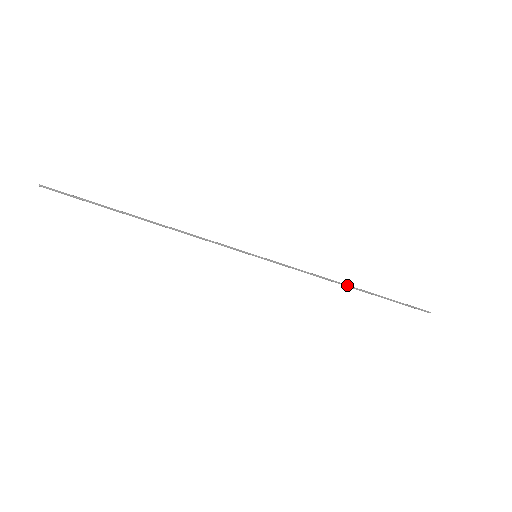
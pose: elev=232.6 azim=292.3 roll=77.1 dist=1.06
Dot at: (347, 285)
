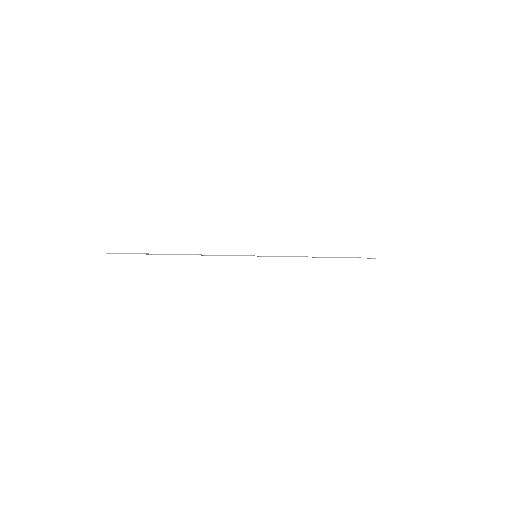
Dot at: (318, 257)
